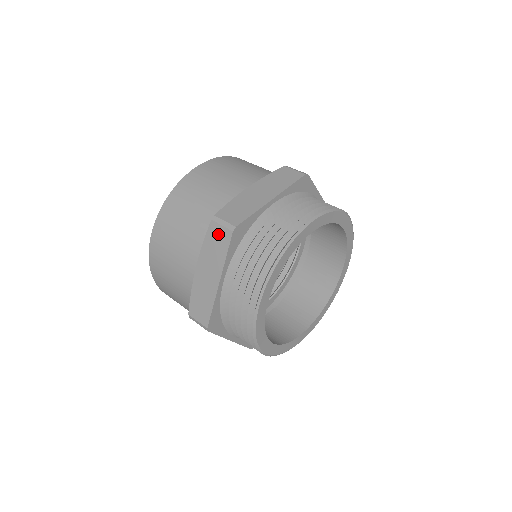
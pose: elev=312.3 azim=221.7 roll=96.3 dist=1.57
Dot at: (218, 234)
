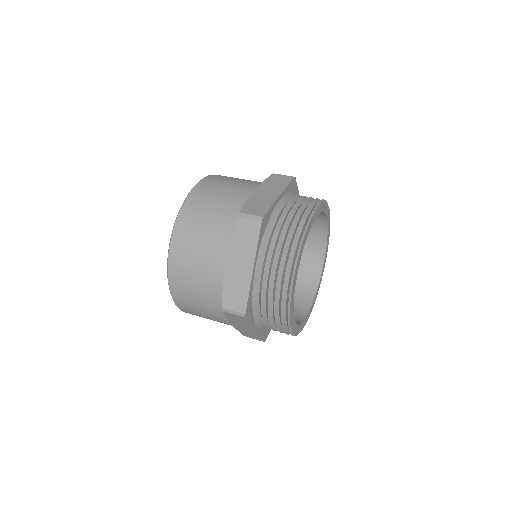
Dot at: (234, 317)
